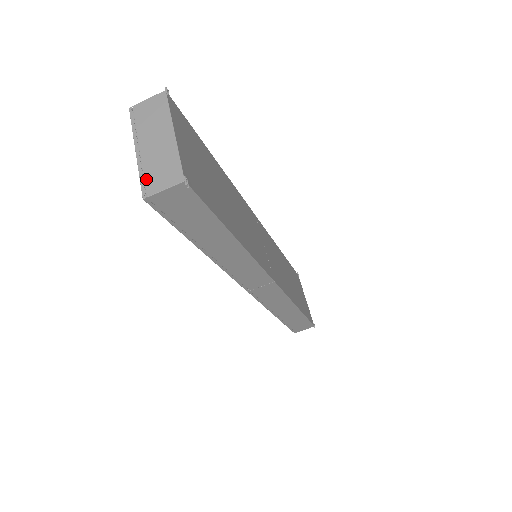
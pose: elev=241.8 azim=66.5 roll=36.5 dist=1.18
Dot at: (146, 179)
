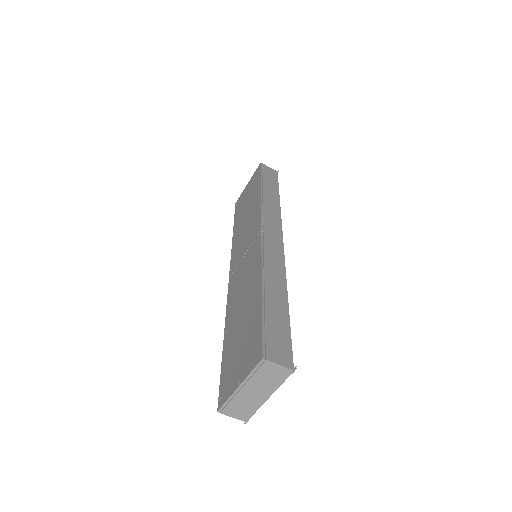
Dot at: (229, 406)
